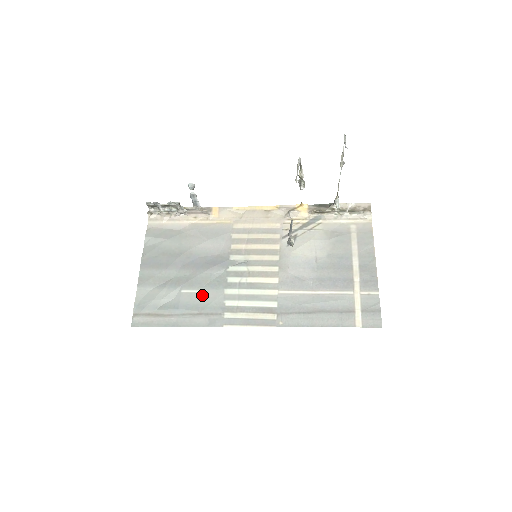
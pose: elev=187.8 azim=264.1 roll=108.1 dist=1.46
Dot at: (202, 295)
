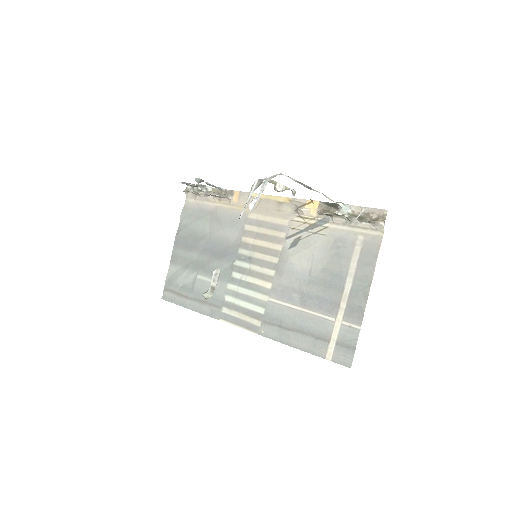
Dot at: occluded
